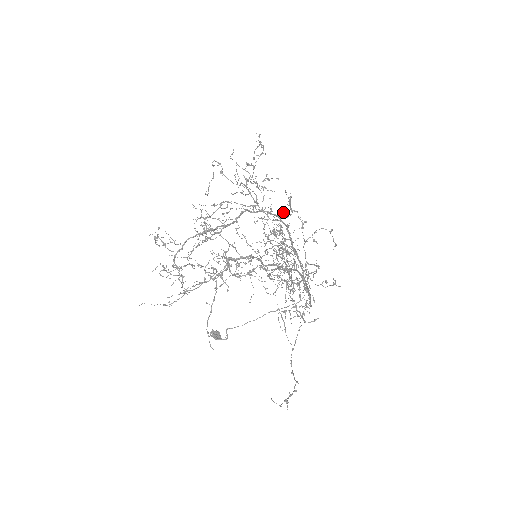
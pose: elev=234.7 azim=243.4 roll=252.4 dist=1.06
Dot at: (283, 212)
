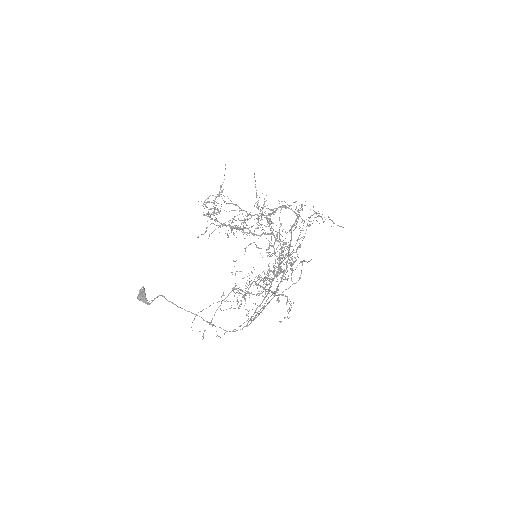
Dot at: occluded
